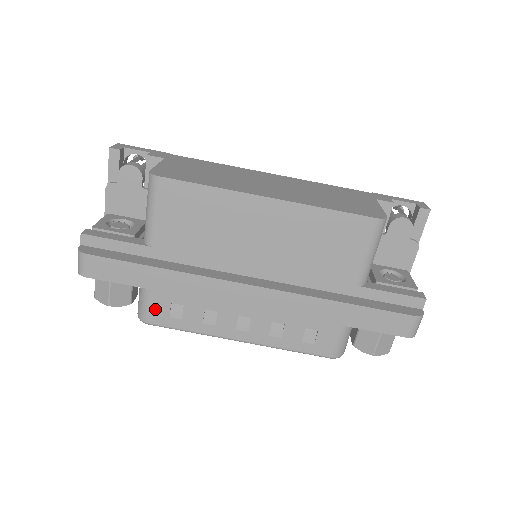
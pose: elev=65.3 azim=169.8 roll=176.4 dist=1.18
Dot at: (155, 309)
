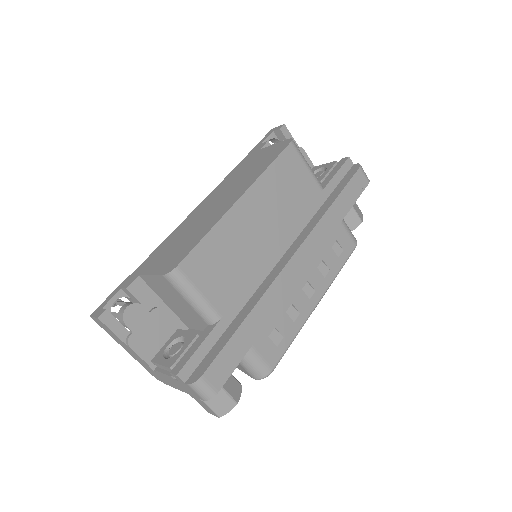
Dot at: (266, 355)
